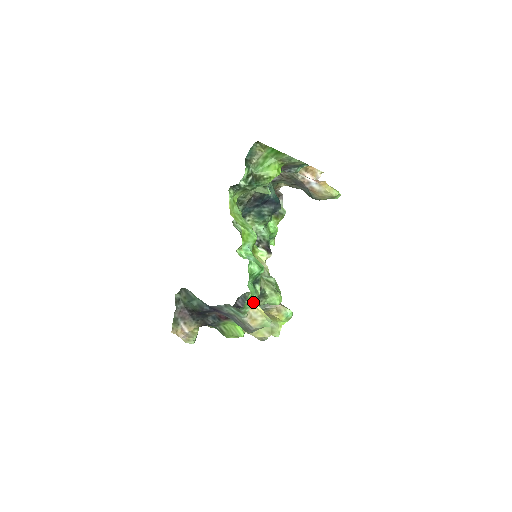
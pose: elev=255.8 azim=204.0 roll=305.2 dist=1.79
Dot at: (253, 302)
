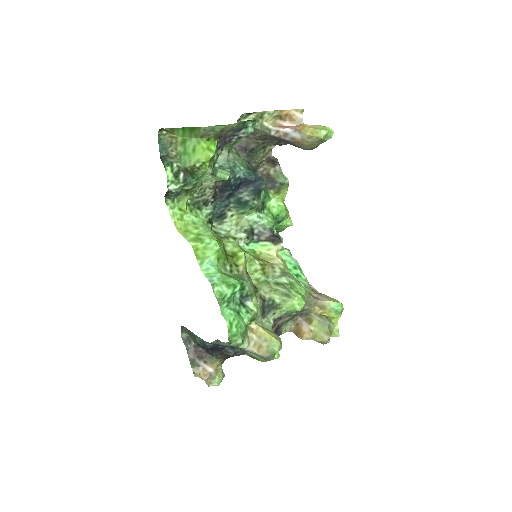
Dot at: (252, 324)
